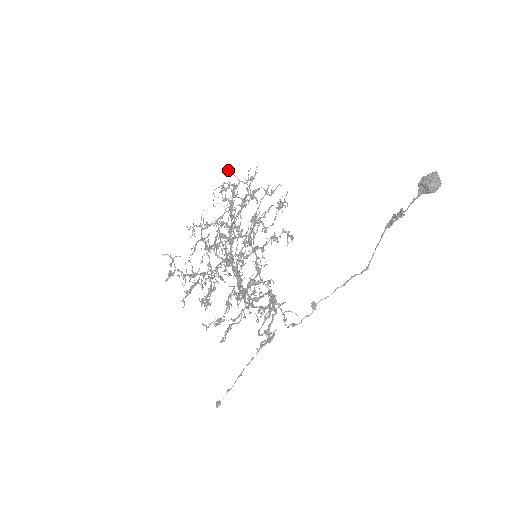
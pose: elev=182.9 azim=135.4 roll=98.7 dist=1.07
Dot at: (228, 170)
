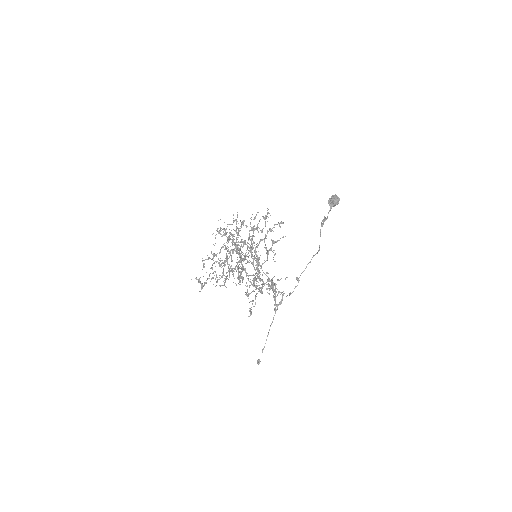
Dot at: occluded
